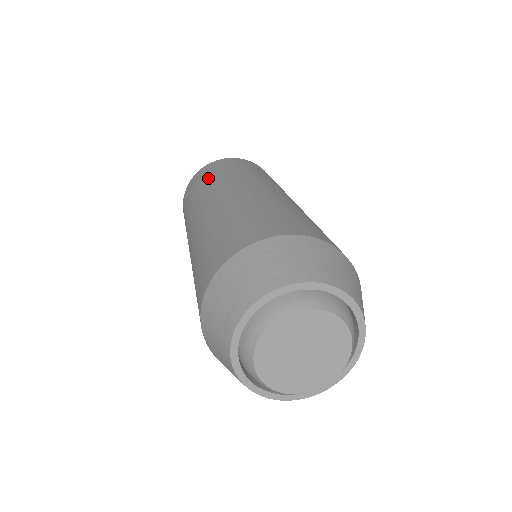
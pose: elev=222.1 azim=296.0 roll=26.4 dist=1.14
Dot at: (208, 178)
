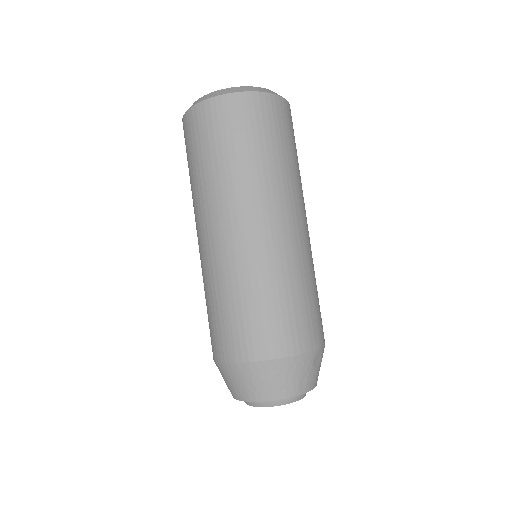
Dot at: occluded
